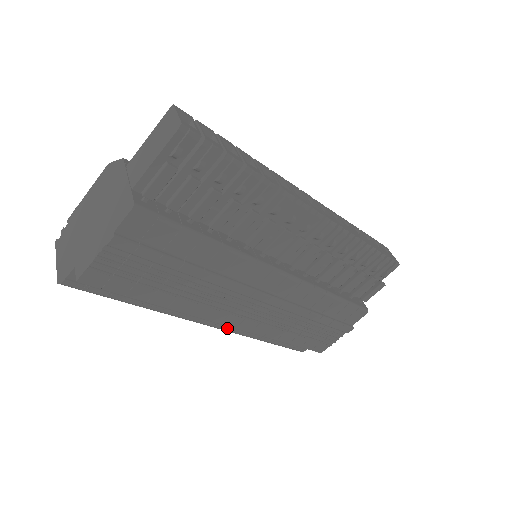
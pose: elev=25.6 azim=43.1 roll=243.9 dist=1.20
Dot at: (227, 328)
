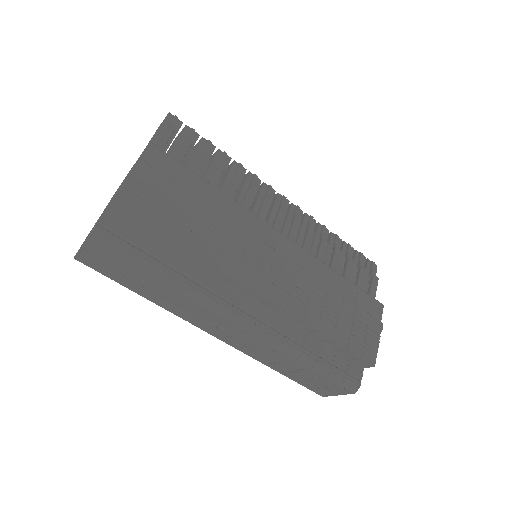
Dot at: (262, 327)
